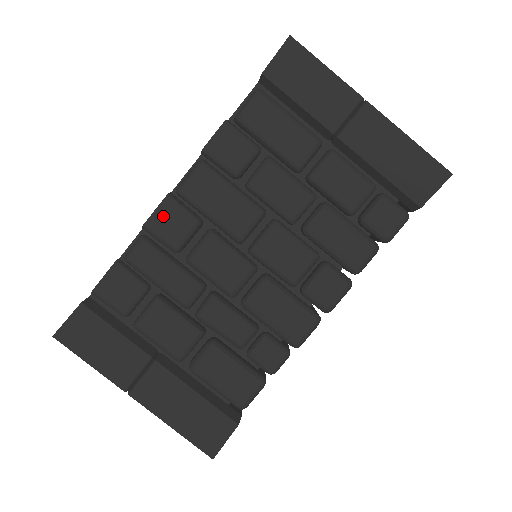
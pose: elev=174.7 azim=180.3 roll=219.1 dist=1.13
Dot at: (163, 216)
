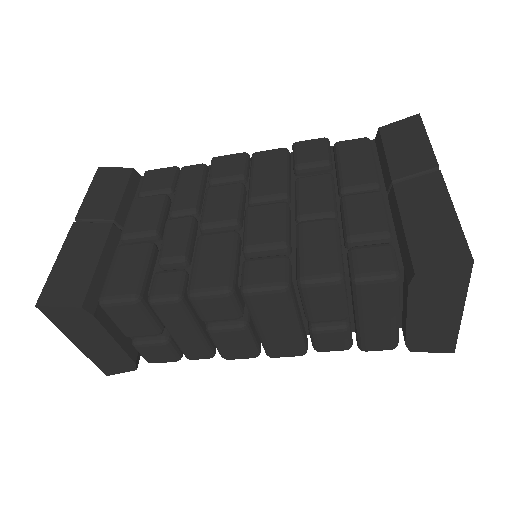
Dot at: (229, 160)
